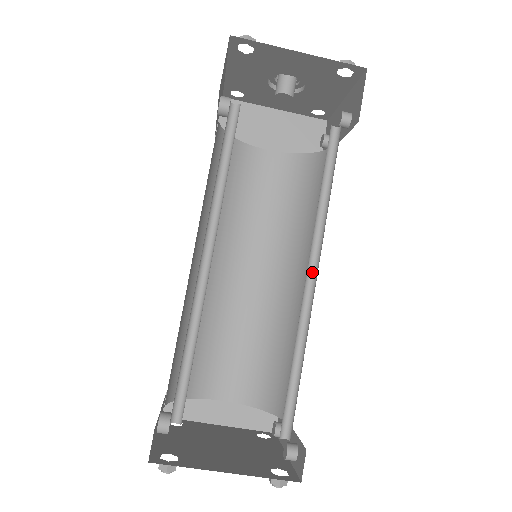
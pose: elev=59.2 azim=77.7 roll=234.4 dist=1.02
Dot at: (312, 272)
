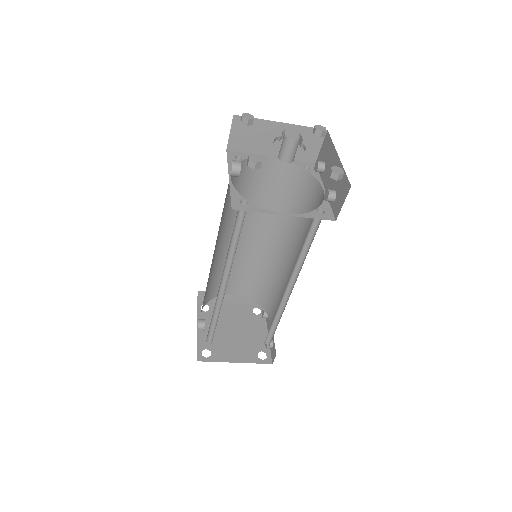
Dot at: (290, 284)
